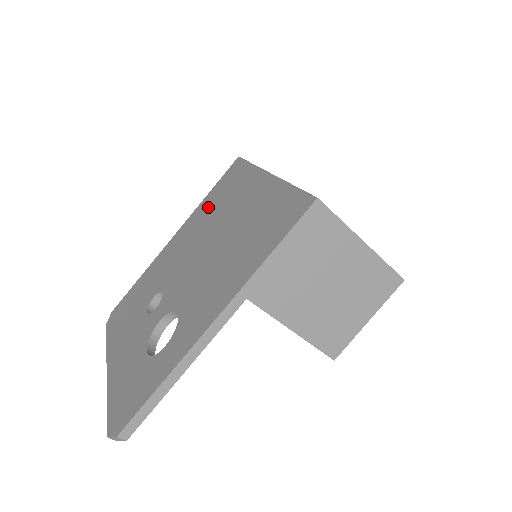
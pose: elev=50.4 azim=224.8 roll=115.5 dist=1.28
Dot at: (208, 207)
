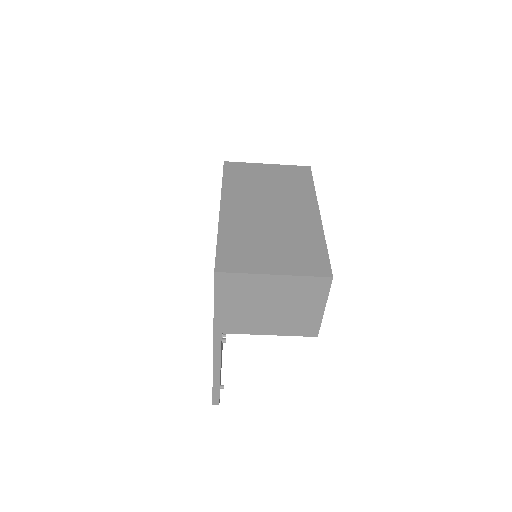
Dot at: occluded
